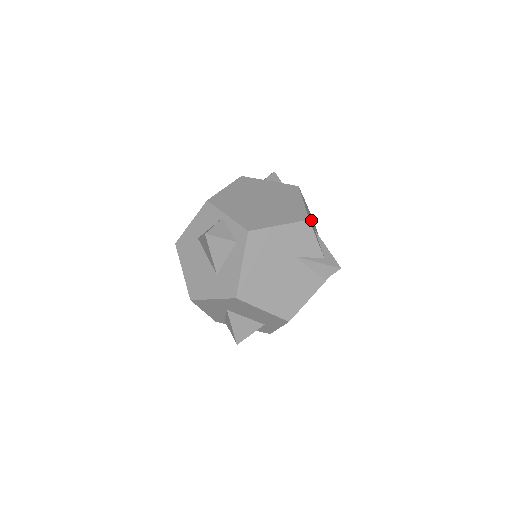
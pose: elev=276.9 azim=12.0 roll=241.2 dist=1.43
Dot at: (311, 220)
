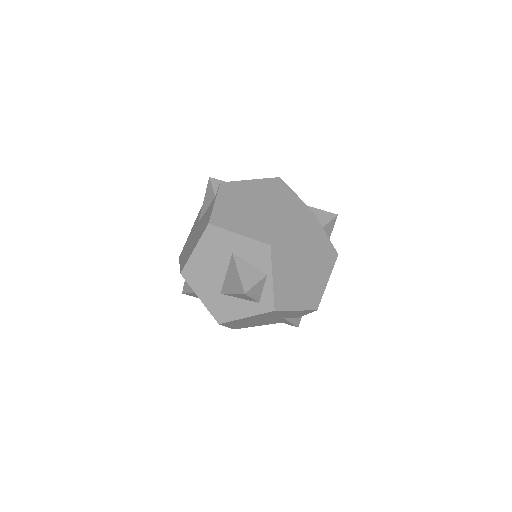
Dot at: occluded
